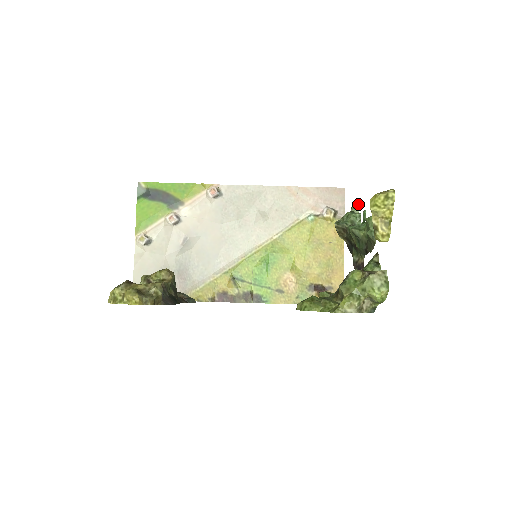
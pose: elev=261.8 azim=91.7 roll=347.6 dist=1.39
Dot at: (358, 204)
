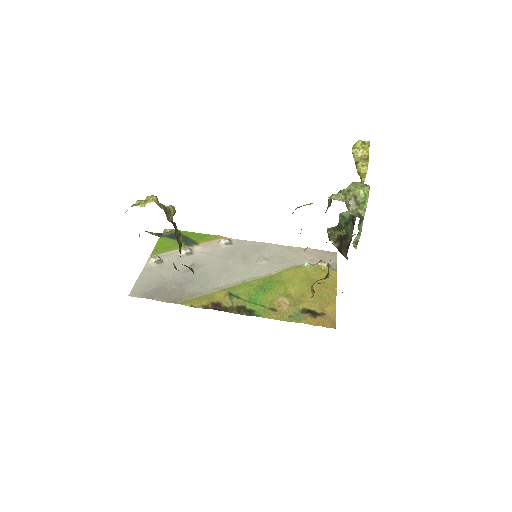
Dot at: occluded
